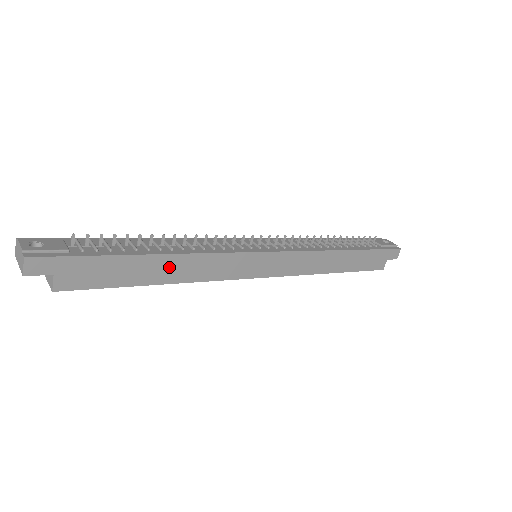
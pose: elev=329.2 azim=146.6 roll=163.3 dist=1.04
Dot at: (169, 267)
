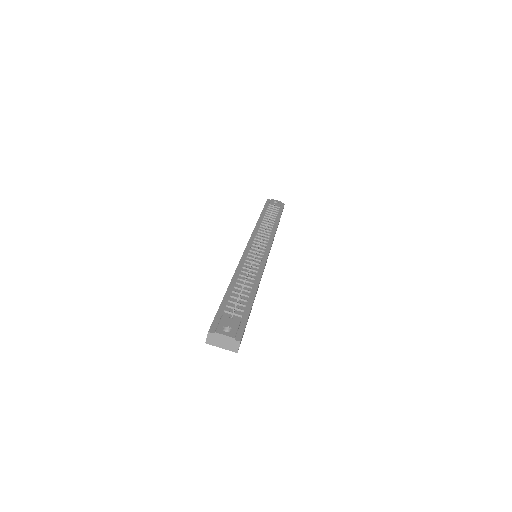
Dot at: occluded
